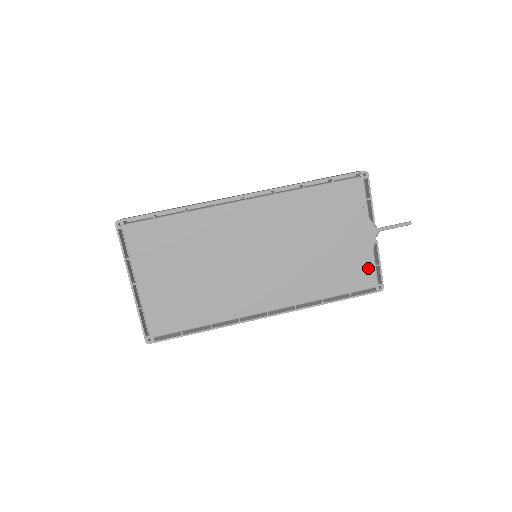
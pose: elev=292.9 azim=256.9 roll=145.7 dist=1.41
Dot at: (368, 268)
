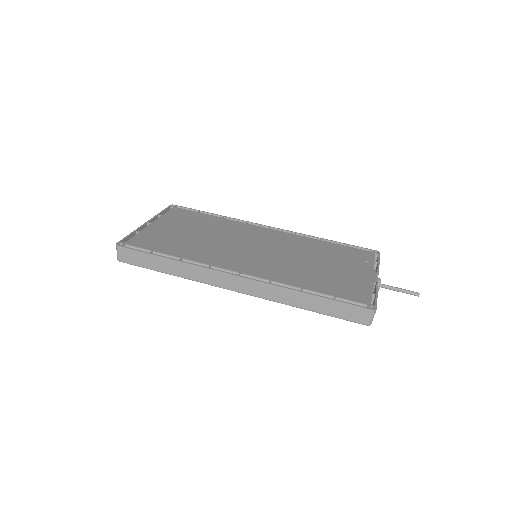
Dot at: (362, 291)
